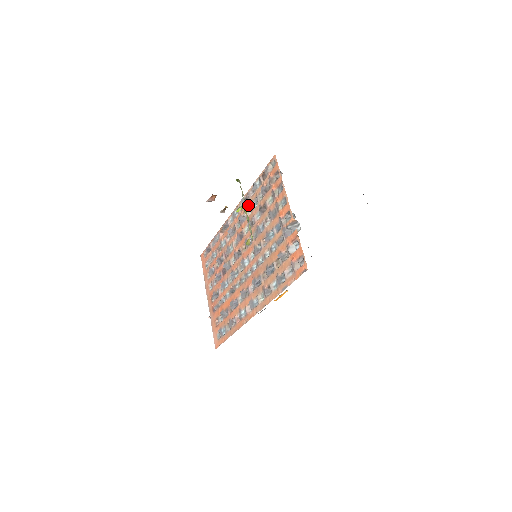
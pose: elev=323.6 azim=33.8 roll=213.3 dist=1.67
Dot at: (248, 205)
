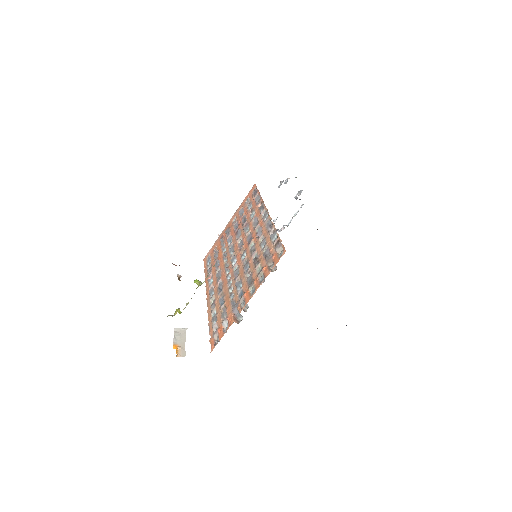
Dot at: (265, 234)
